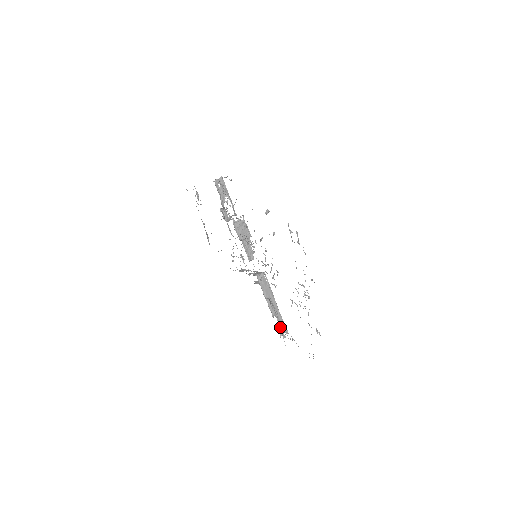
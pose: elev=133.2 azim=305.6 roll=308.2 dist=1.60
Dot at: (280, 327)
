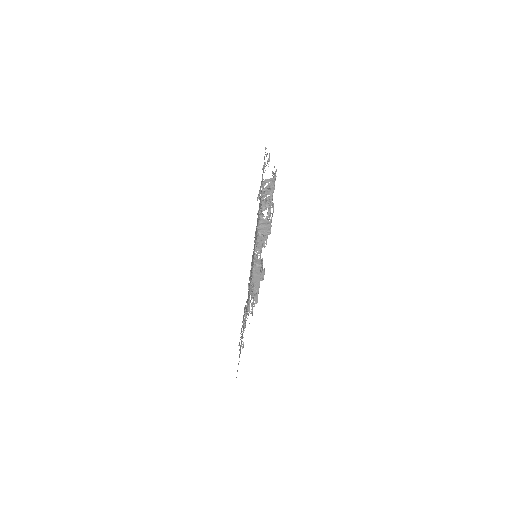
Dot at: (249, 305)
